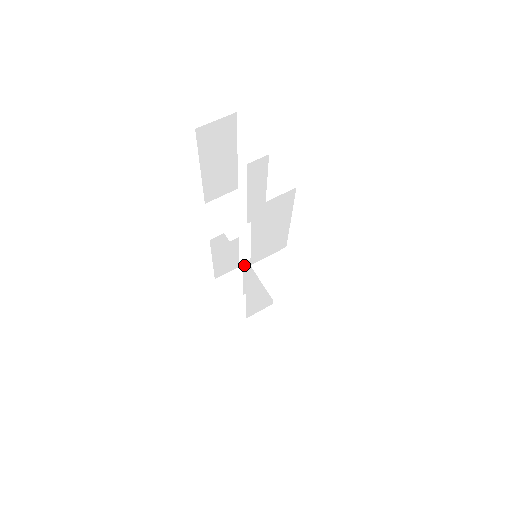
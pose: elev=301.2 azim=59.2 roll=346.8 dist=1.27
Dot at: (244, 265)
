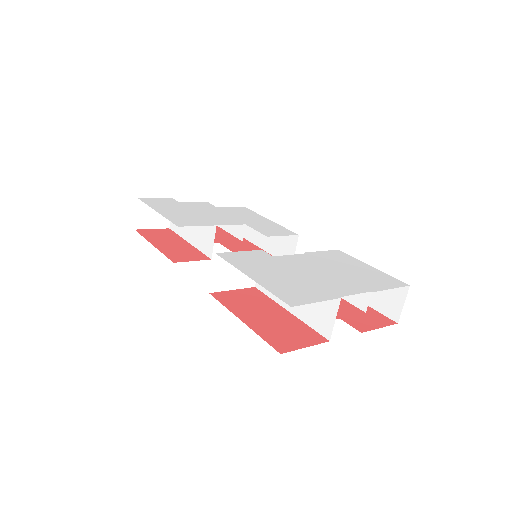
Dot at: (210, 240)
